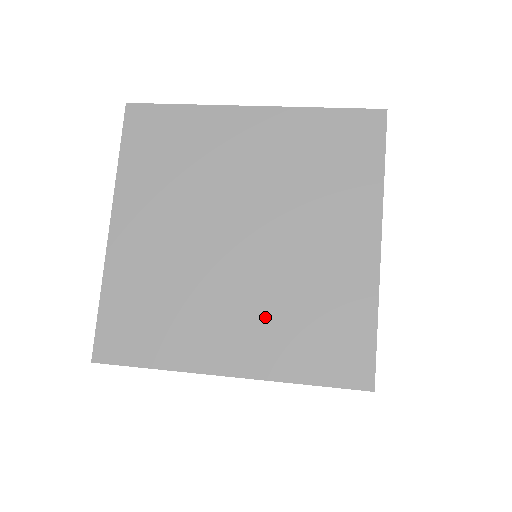
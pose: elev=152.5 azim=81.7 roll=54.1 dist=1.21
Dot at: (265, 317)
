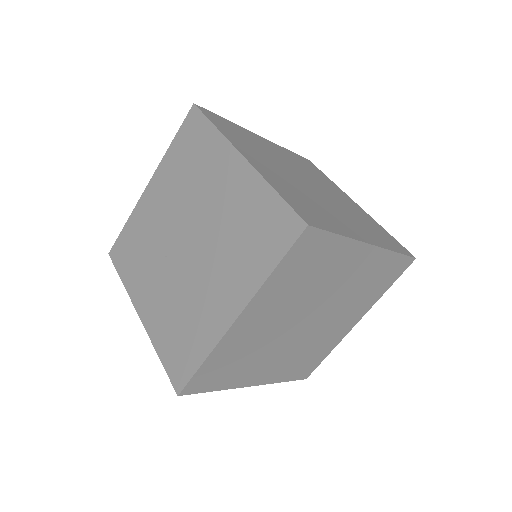
Dot at: (355, 221)
